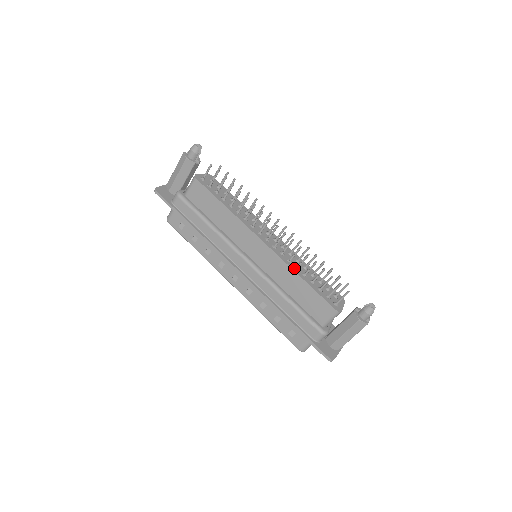
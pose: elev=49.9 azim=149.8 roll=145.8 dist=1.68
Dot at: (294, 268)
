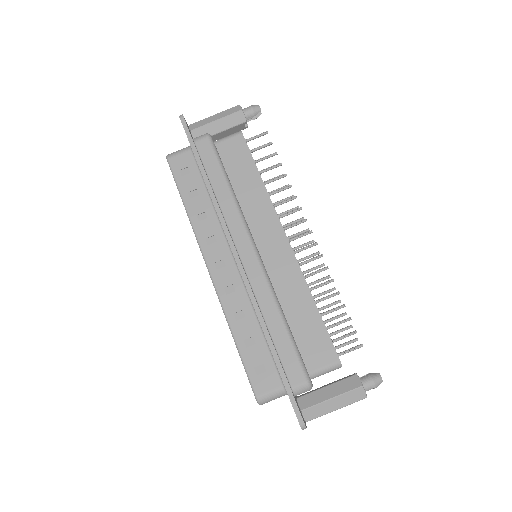
Dot at: (308, 287)
